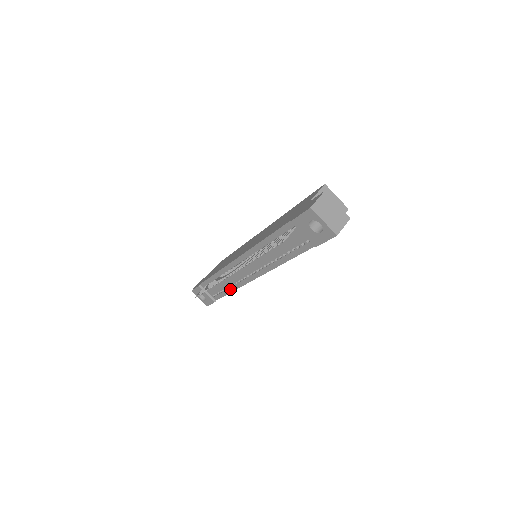
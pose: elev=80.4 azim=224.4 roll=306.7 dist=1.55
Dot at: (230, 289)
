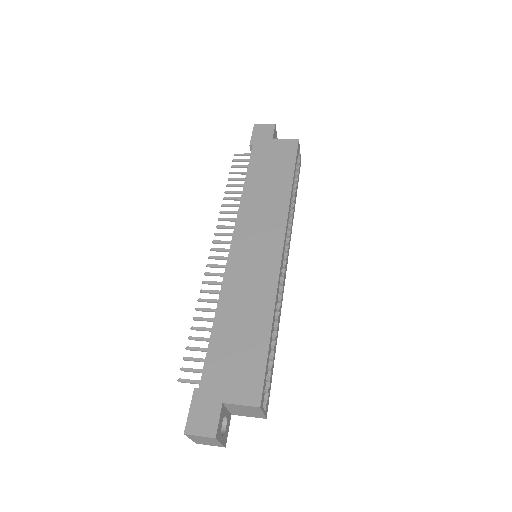
Dot at: occluded
